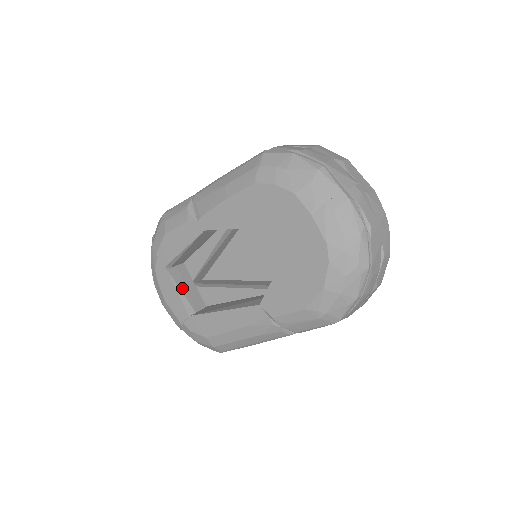
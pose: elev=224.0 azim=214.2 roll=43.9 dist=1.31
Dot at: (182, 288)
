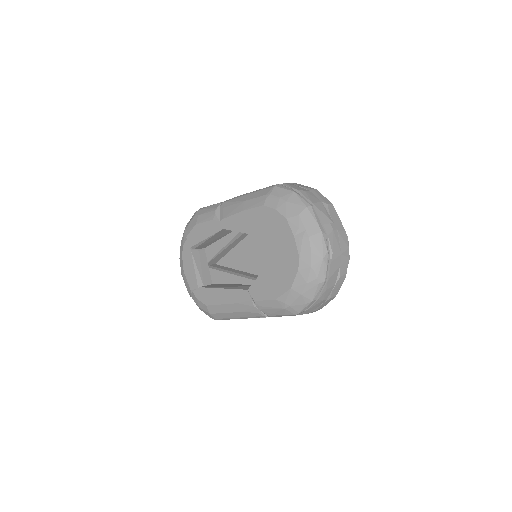
Dot at: (198, 266)
